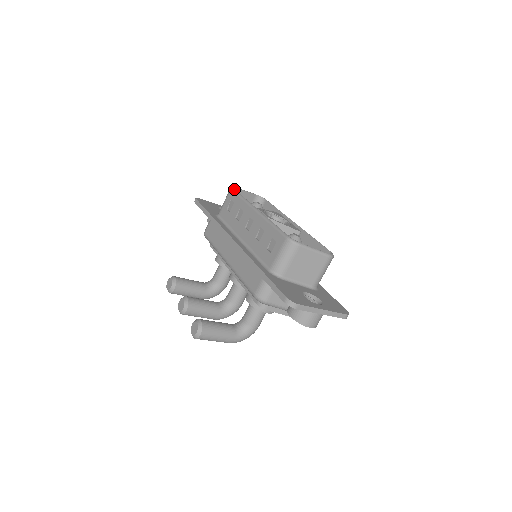
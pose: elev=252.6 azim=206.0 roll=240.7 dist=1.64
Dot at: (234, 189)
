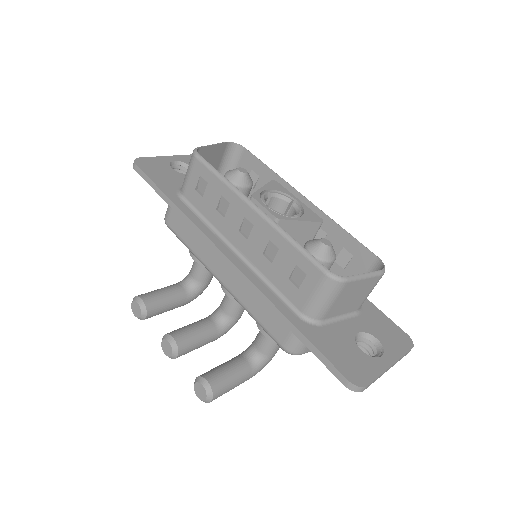
Dot at: (201, 157)
